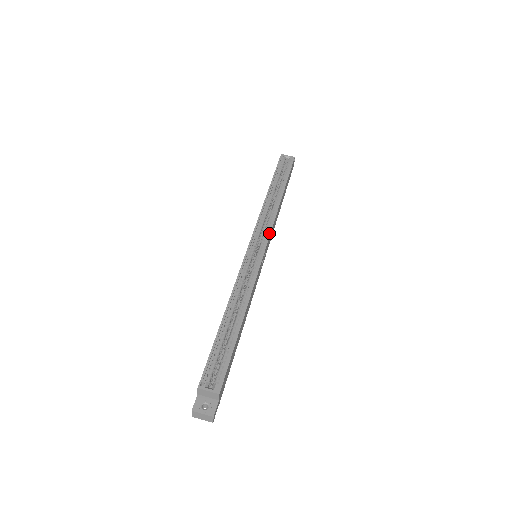
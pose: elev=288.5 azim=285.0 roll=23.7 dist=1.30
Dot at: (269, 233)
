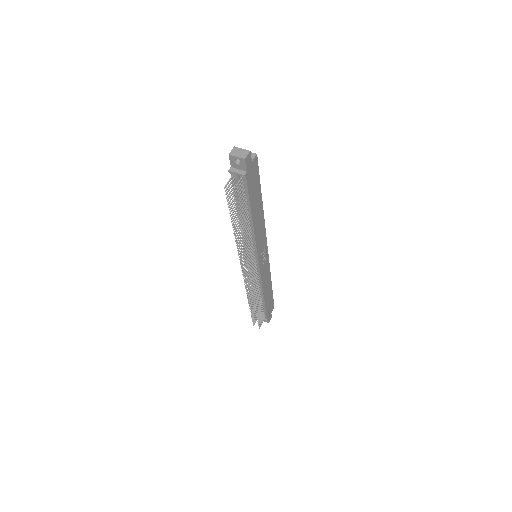
Dot at: (268, 257)
